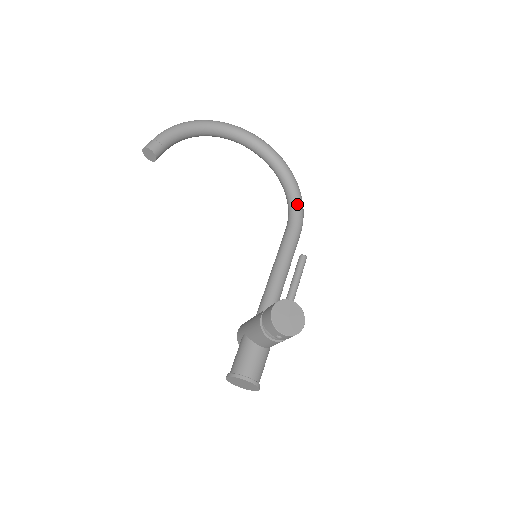
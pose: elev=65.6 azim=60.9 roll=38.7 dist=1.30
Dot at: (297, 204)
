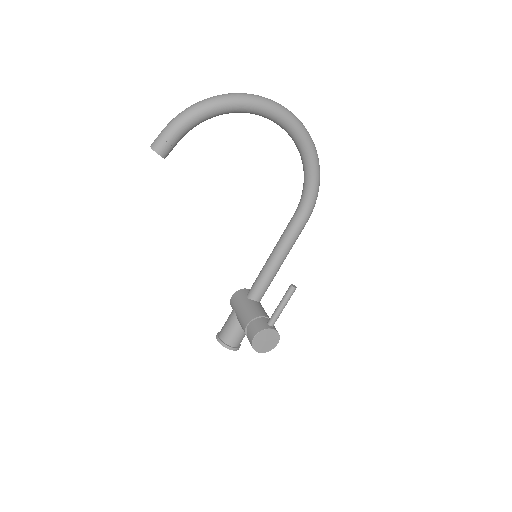
Dot at: (311, 195)
